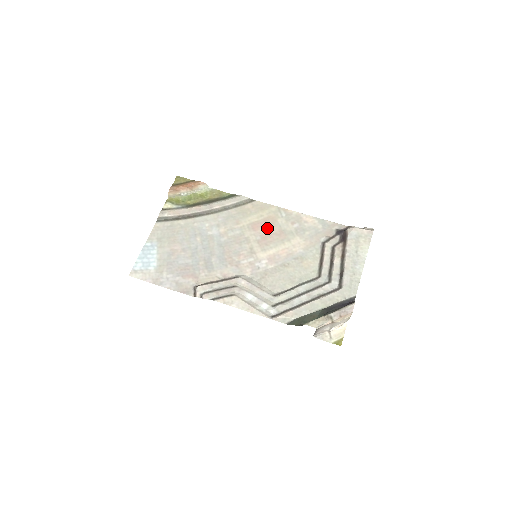
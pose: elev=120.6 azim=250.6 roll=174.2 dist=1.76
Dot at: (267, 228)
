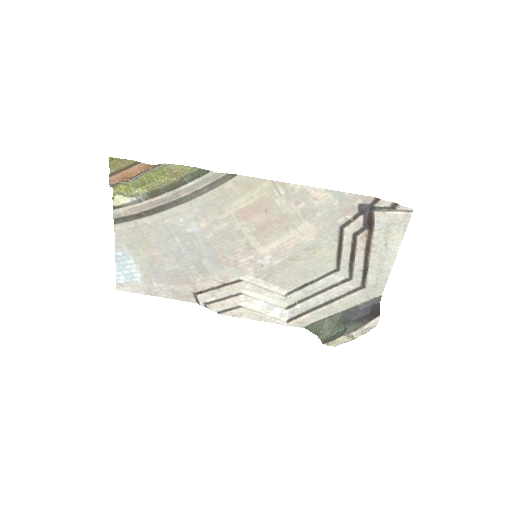
Dot at: (262, 215)
